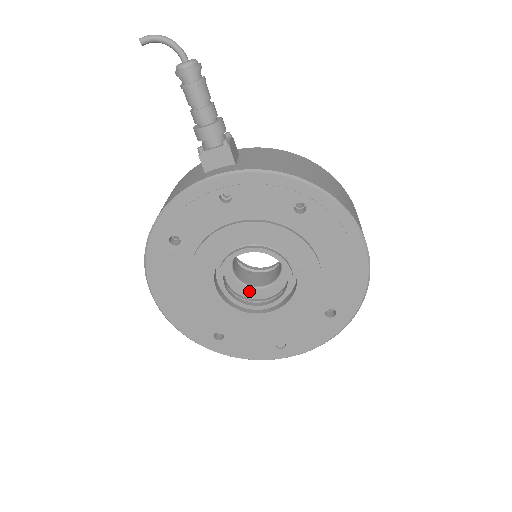
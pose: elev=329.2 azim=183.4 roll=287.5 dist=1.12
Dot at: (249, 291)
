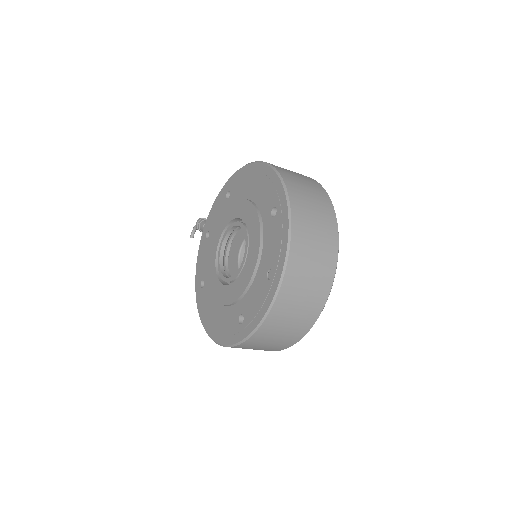
Dot at: occluded
